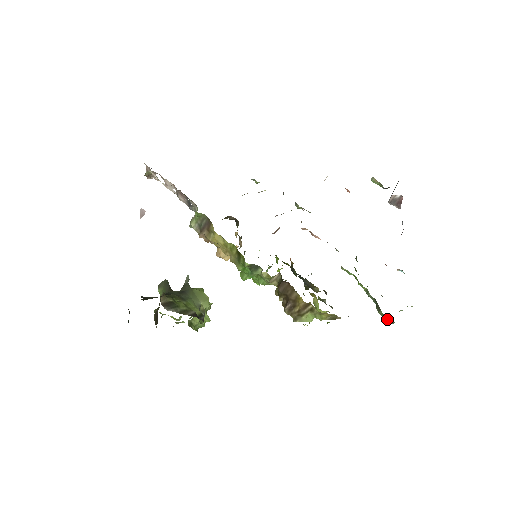
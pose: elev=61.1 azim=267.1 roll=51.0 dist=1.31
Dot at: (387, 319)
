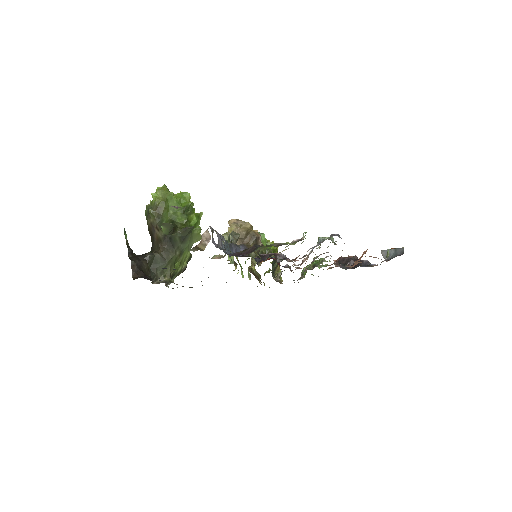
Dot at: occluded
